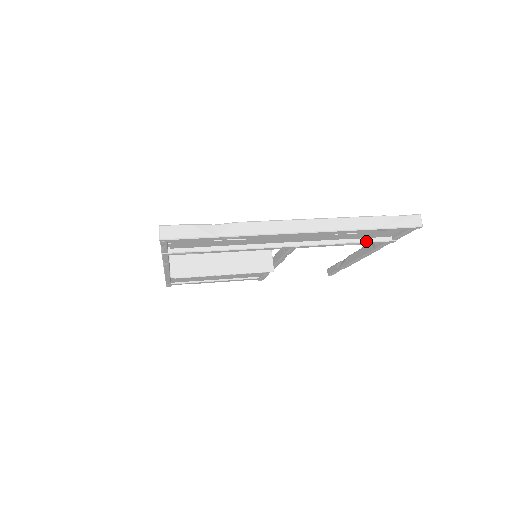
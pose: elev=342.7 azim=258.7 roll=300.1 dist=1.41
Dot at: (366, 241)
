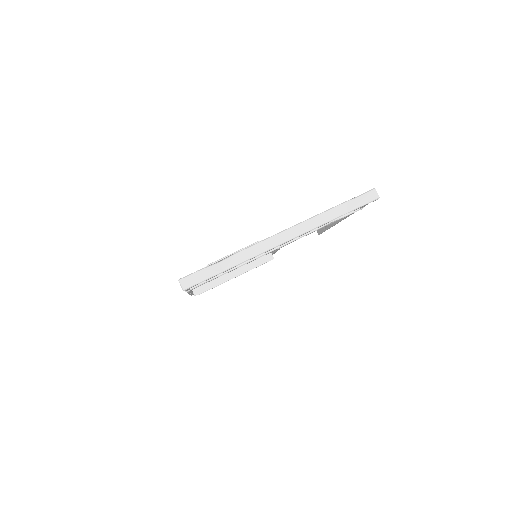
Dot at: (339, 218)
